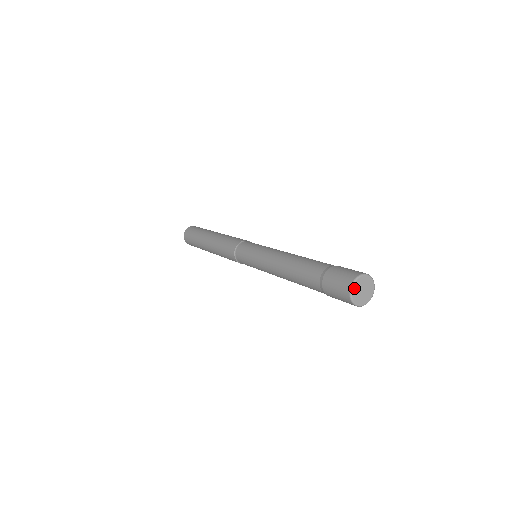
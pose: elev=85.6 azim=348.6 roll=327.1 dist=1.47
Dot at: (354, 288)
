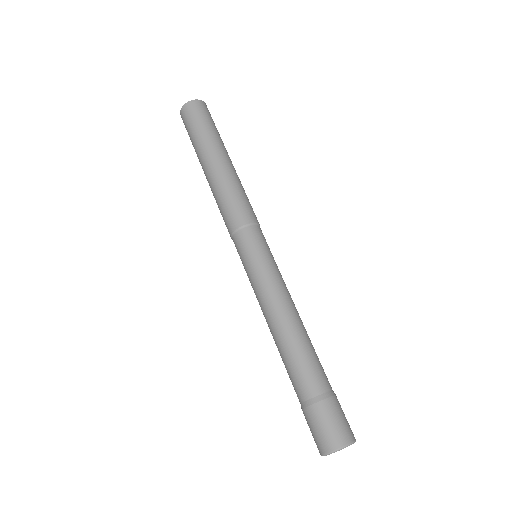
Dot at: occluded
